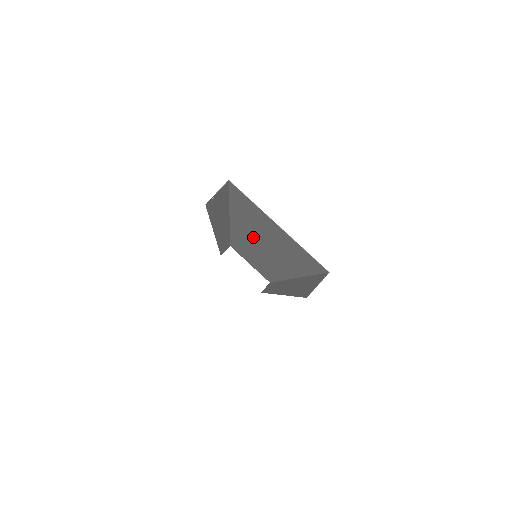
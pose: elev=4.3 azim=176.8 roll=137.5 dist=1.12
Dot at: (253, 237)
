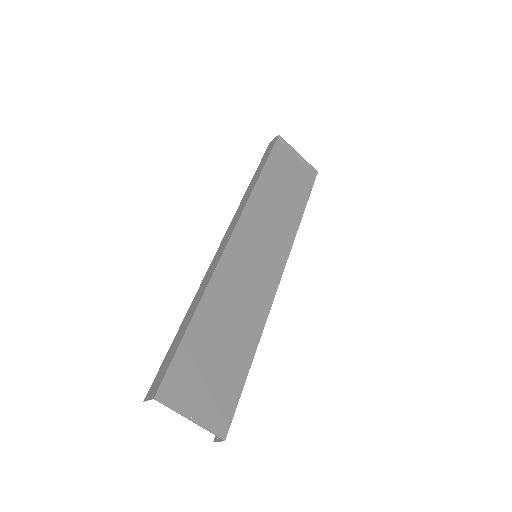
Dot at: (228, 301)
